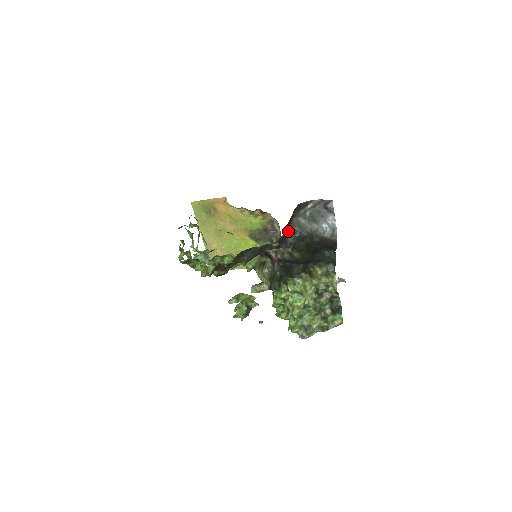
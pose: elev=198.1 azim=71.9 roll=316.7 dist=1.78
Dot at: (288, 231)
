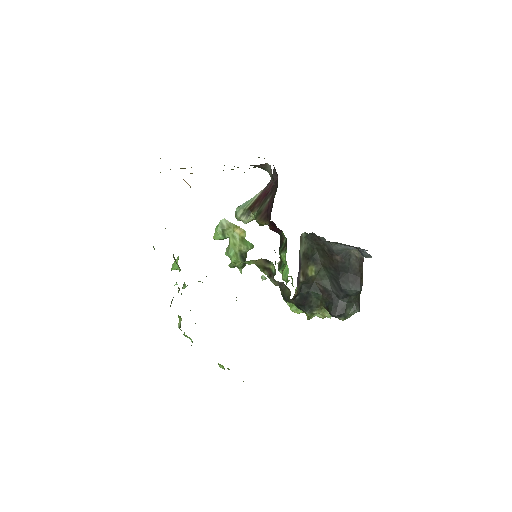
Dot at: occluded
